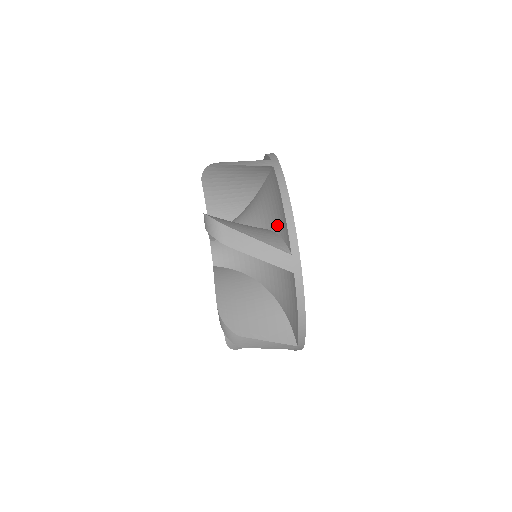
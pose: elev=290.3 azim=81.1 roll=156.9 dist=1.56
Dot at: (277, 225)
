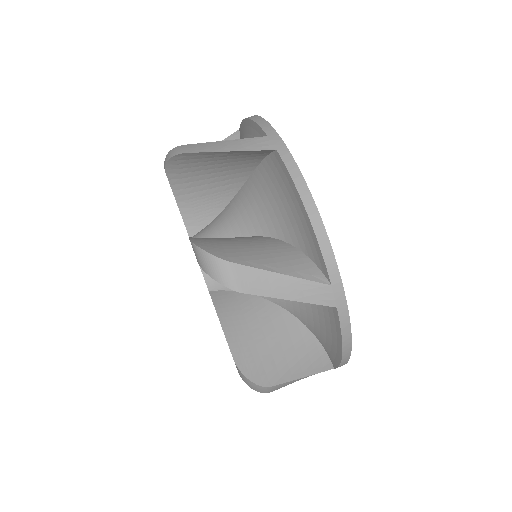
Dot at: (298, 238)
